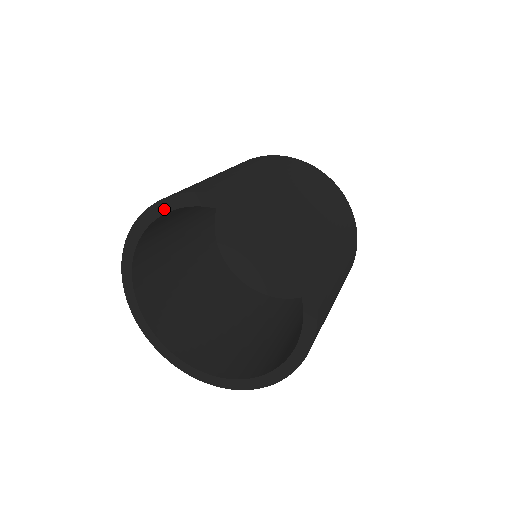
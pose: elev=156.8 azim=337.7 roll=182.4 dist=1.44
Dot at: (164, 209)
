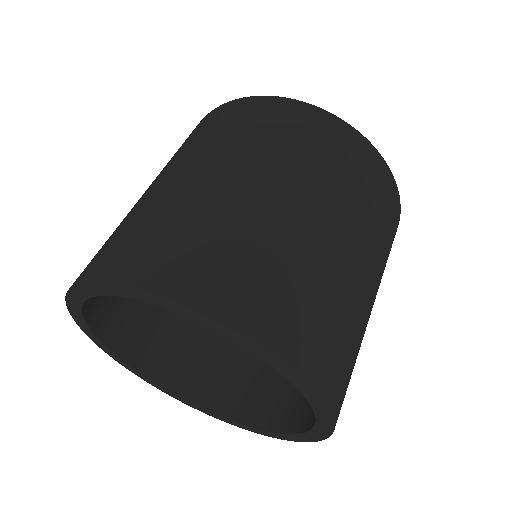
Dot at: (76, 306)
